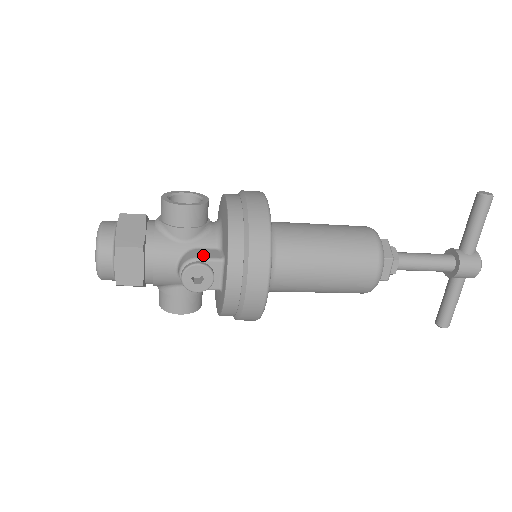
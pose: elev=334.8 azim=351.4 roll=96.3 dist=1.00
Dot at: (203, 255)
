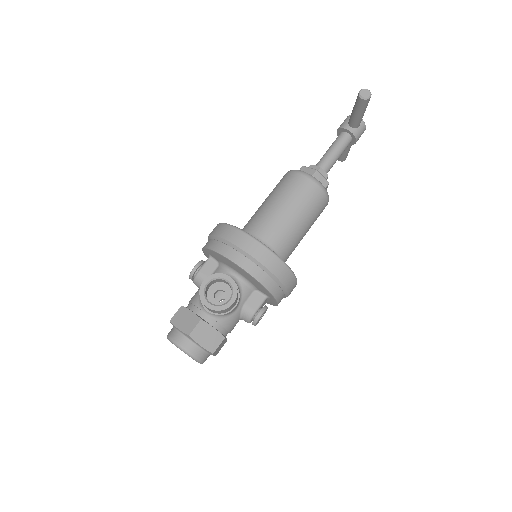
Dot at: (255, 306)
